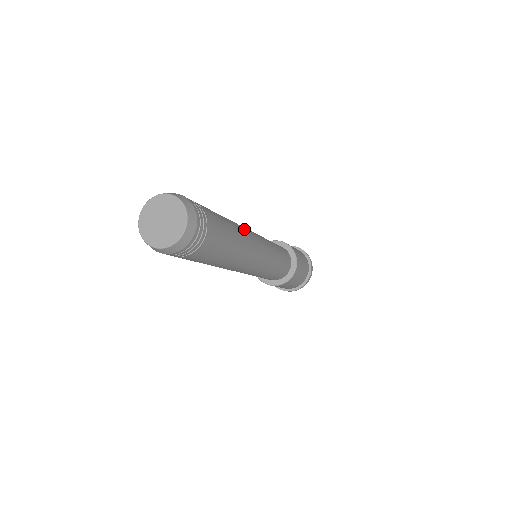
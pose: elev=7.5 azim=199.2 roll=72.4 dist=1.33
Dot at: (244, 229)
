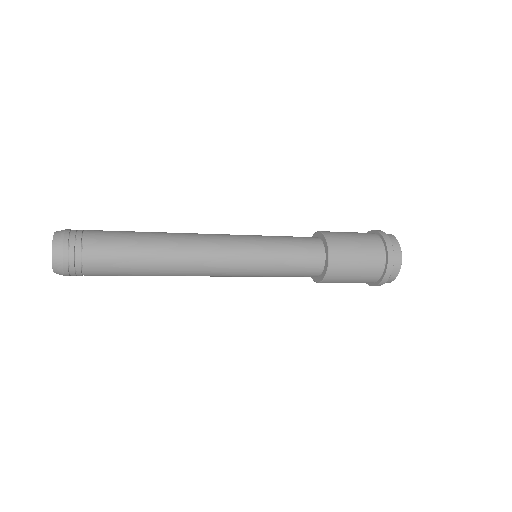
Dot at: (181, 239)
